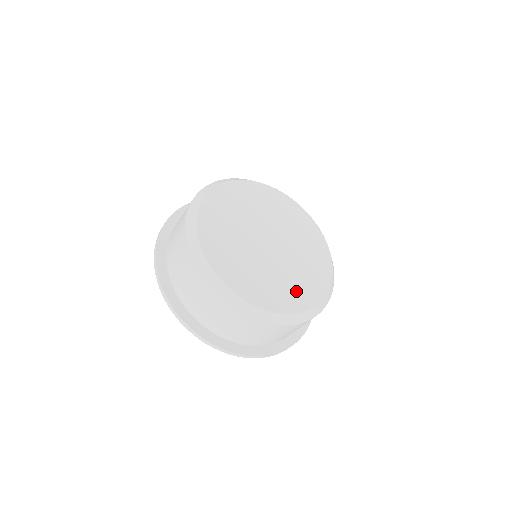
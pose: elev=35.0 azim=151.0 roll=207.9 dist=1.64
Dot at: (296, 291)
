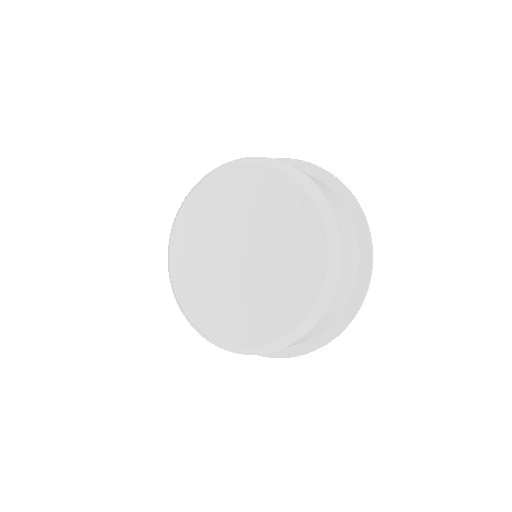
Dot at: (217, 314)
